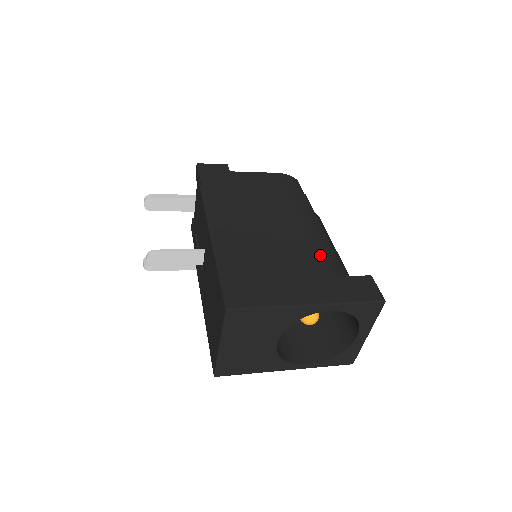
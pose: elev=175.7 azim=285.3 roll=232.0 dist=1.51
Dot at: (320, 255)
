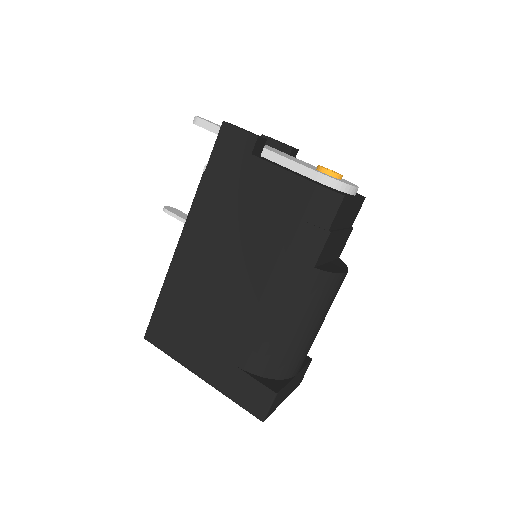
Dot at: (249, 339)
